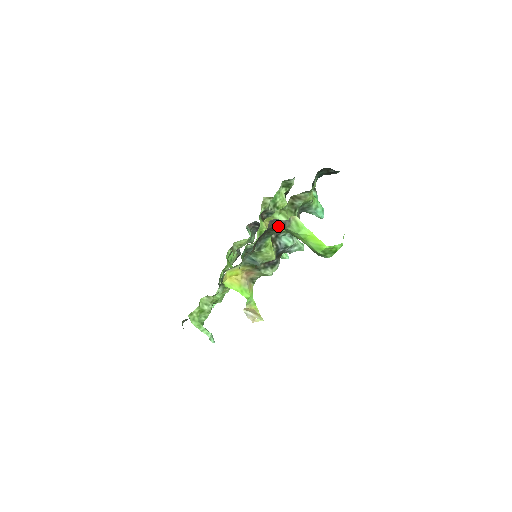
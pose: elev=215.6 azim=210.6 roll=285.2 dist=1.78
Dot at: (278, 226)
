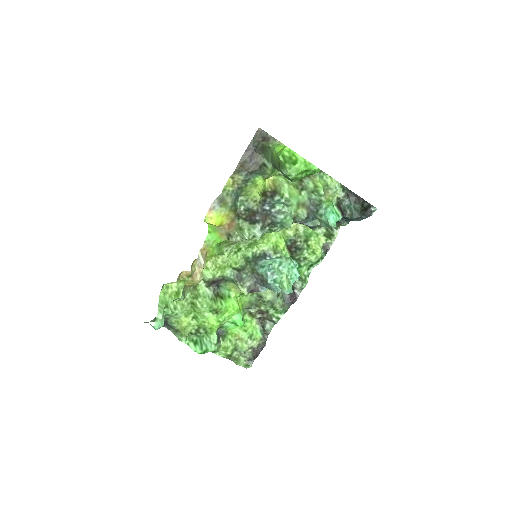
Dot at: (264, 141)
